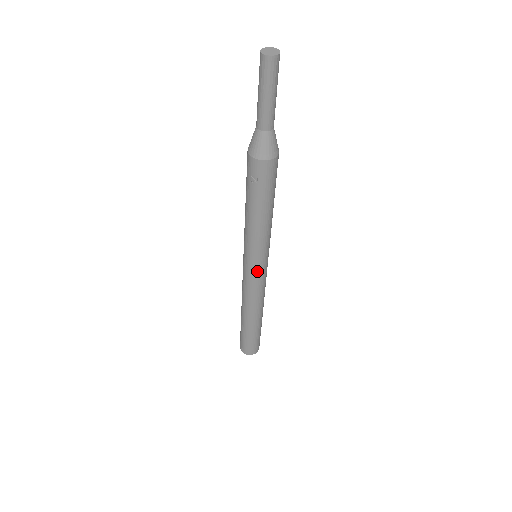
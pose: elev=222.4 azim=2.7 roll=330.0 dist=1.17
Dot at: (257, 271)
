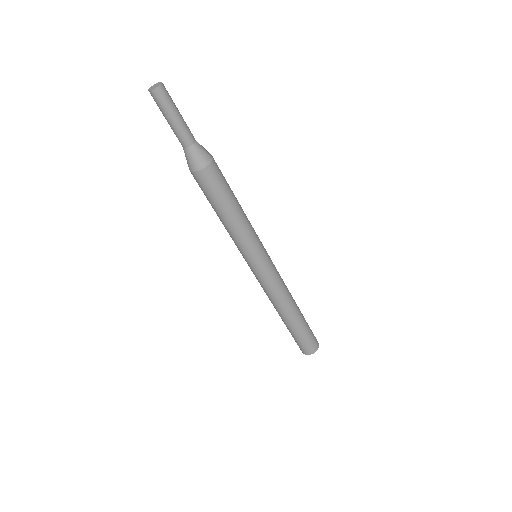
Dot at: (252, 269)
